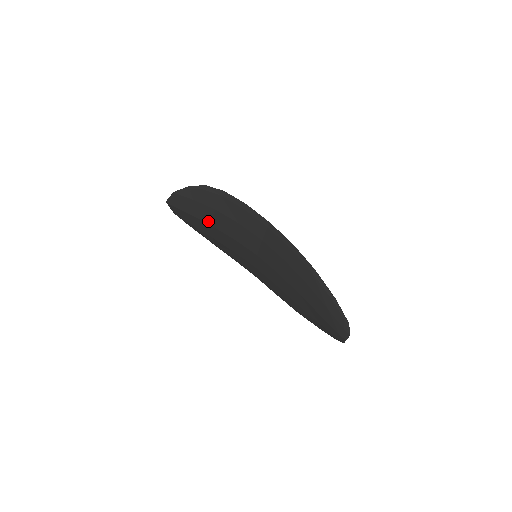
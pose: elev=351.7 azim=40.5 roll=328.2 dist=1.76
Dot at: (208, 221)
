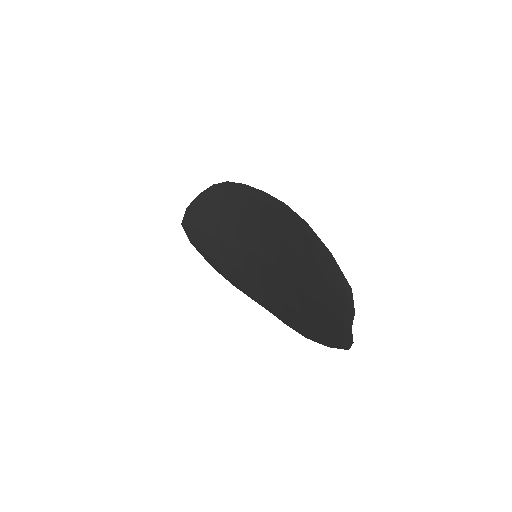
Dot at: (214, 232)
